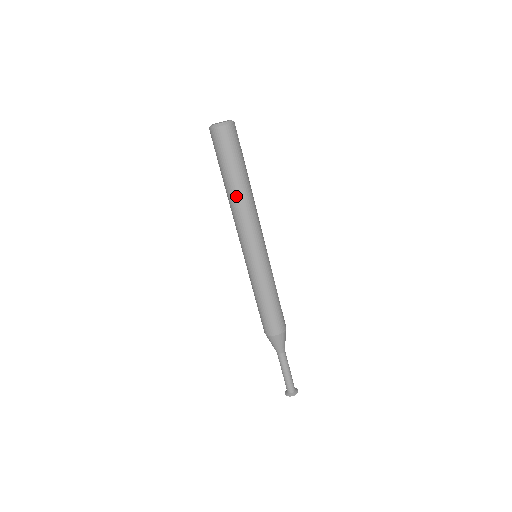
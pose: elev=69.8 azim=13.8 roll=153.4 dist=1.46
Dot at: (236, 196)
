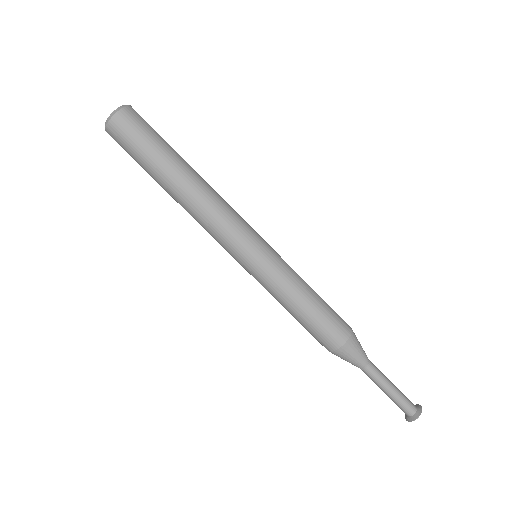
Dot at: (186, 188)
